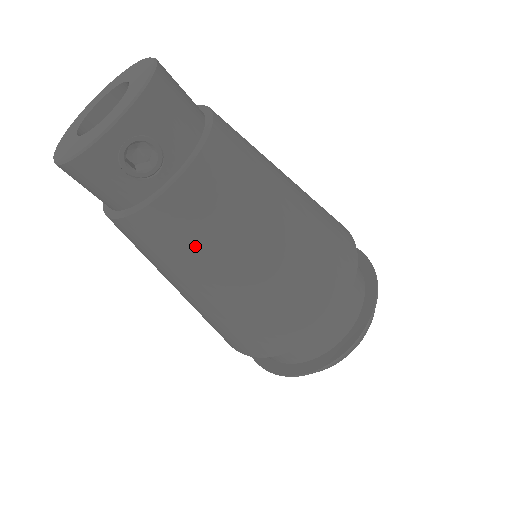
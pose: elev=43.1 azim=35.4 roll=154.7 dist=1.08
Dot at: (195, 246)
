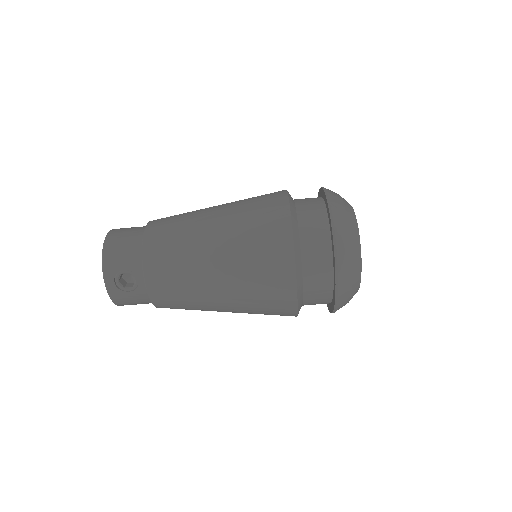
Dot at: (184, 294)
